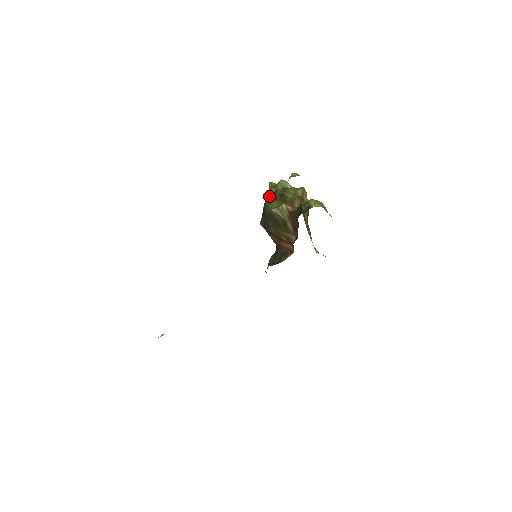
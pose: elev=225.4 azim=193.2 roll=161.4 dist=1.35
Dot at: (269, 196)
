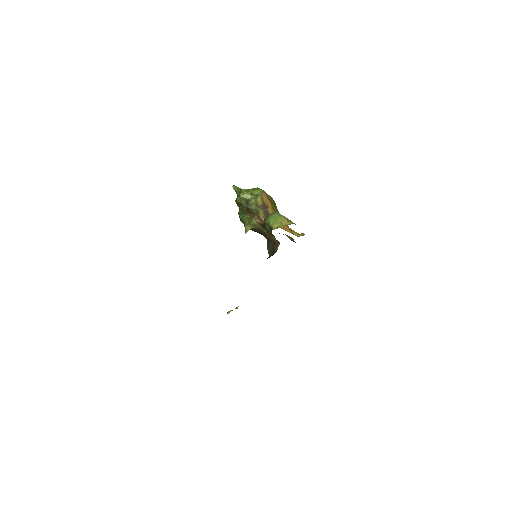
Dot at: (239, 211)
